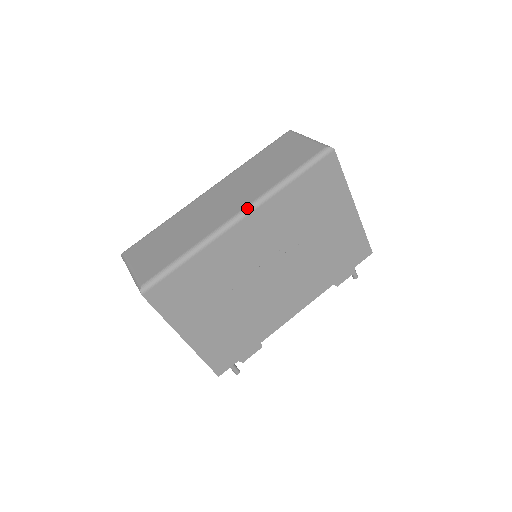
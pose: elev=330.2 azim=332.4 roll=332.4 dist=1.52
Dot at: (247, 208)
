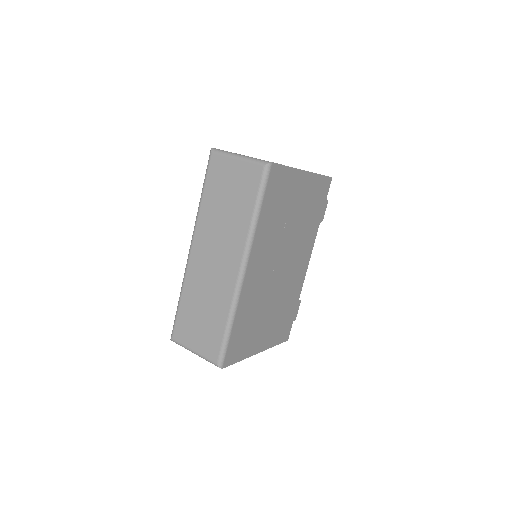
Dot at: (243, 260)
